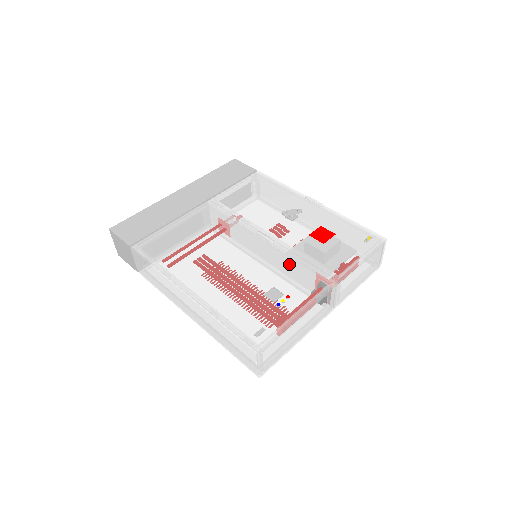
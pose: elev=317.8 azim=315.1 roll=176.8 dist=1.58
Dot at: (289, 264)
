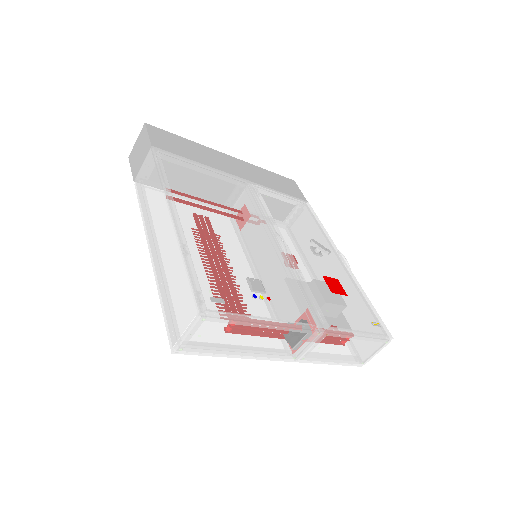
Dot at: (289, 278)
